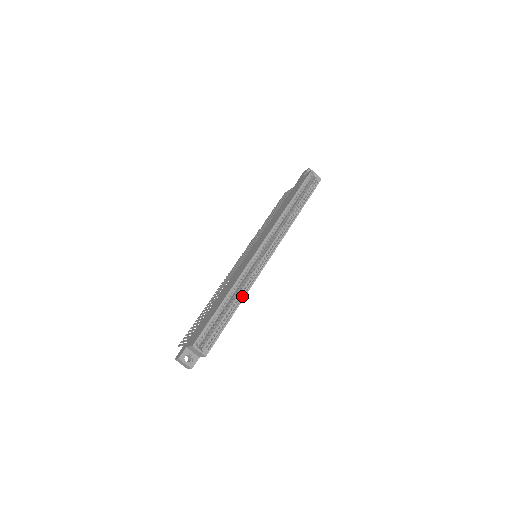
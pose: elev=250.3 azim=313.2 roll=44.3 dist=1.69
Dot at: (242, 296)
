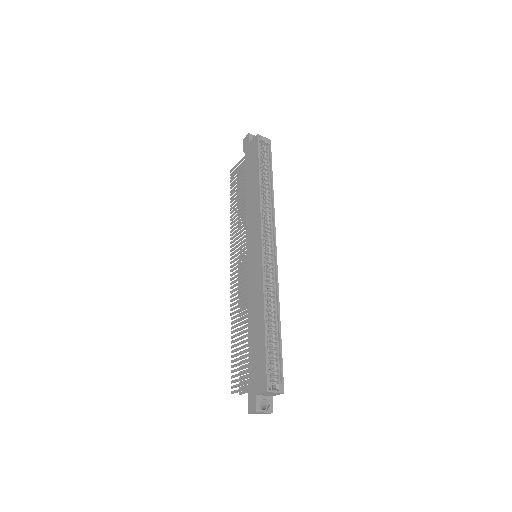
Dot at: (276, 308)
